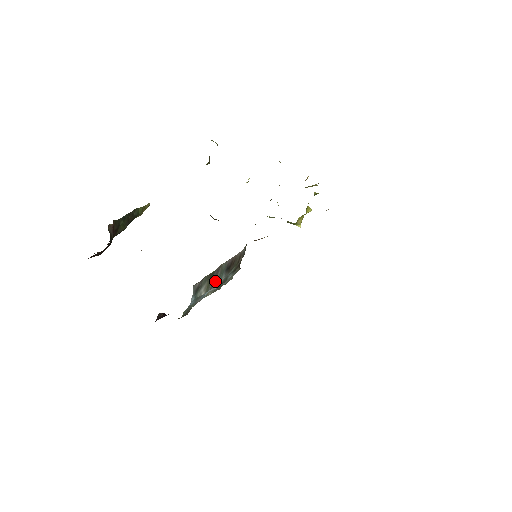
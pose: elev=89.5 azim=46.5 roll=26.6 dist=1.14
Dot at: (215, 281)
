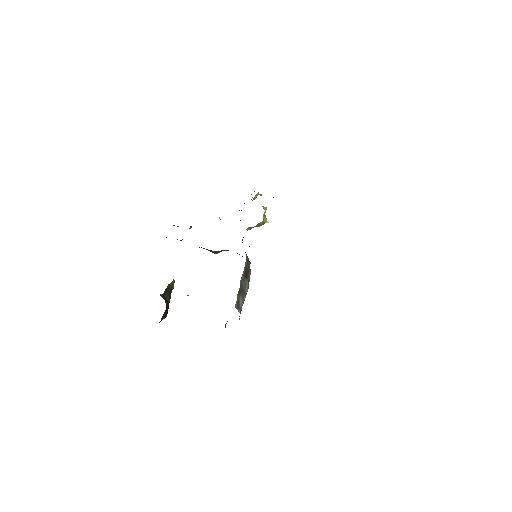
Dot at: (244, 290)
